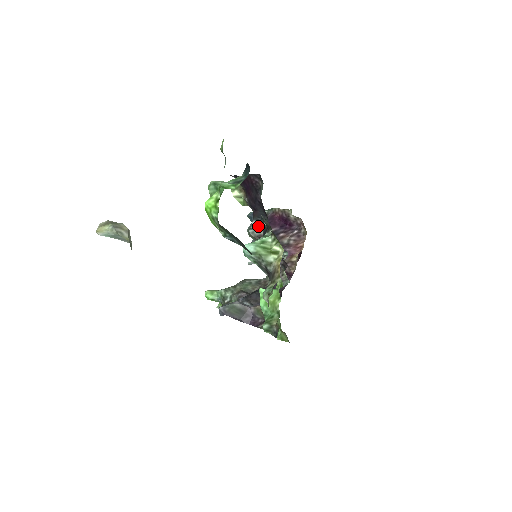
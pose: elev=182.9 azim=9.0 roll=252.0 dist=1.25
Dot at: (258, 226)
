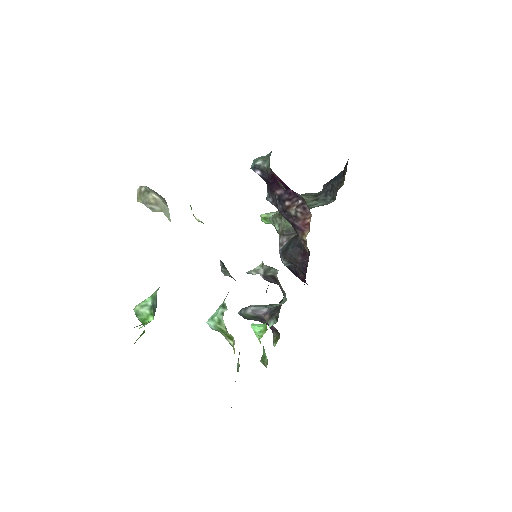
Dot at: (225, 270)
